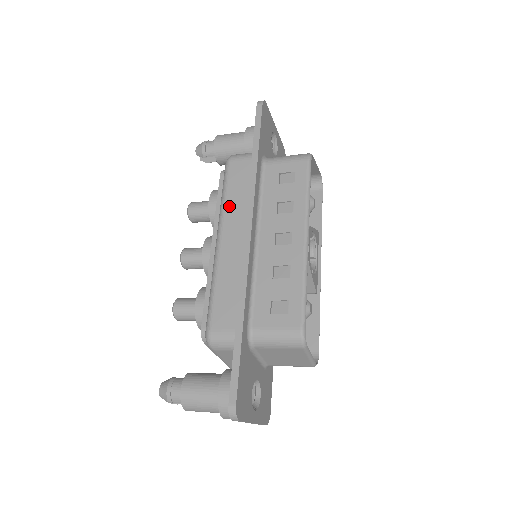
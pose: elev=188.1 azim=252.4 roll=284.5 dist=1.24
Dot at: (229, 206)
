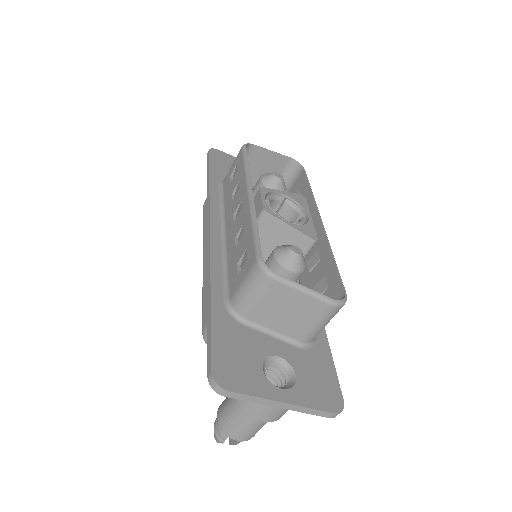
Dot at: (205, 231)
